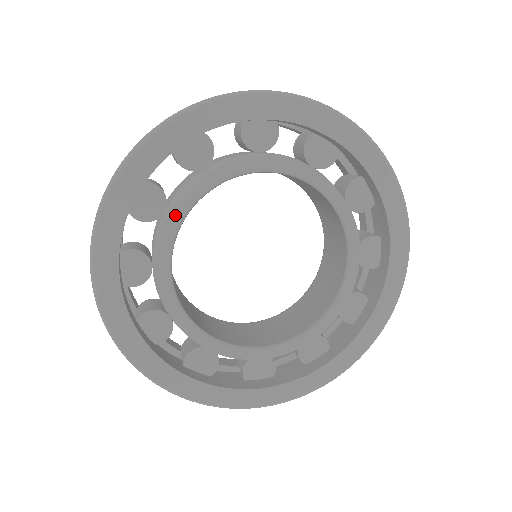
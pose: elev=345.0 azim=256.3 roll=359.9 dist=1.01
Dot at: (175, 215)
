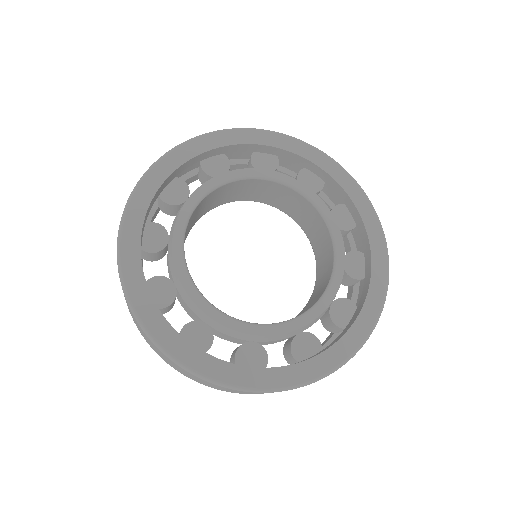
Dot at: (195, 195)
